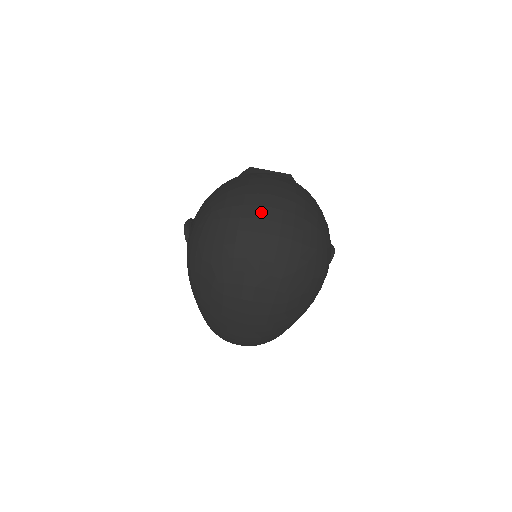
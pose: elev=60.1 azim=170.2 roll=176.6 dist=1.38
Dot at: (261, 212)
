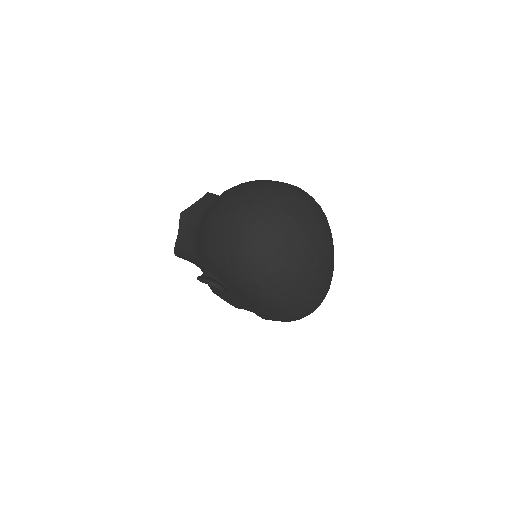
Dot at: (274, 208)
